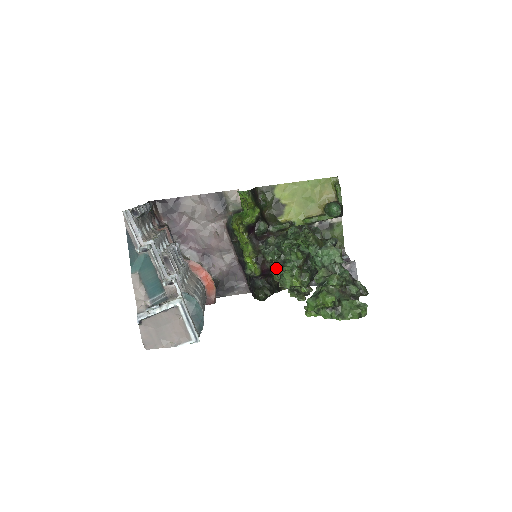
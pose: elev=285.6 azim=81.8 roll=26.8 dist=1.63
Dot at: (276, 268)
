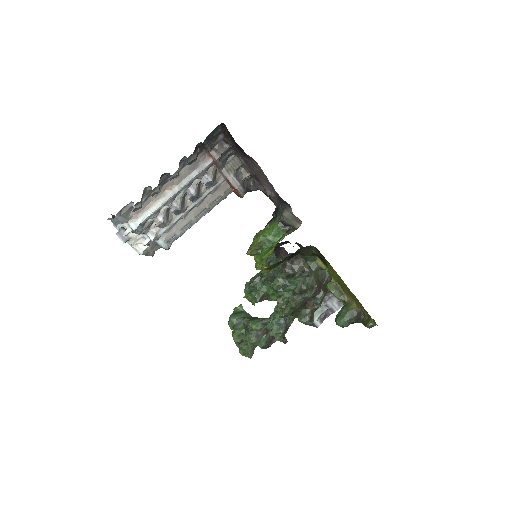
Dot at: occluded
